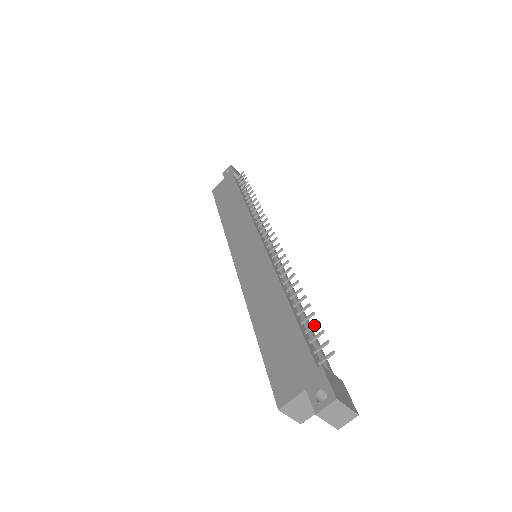
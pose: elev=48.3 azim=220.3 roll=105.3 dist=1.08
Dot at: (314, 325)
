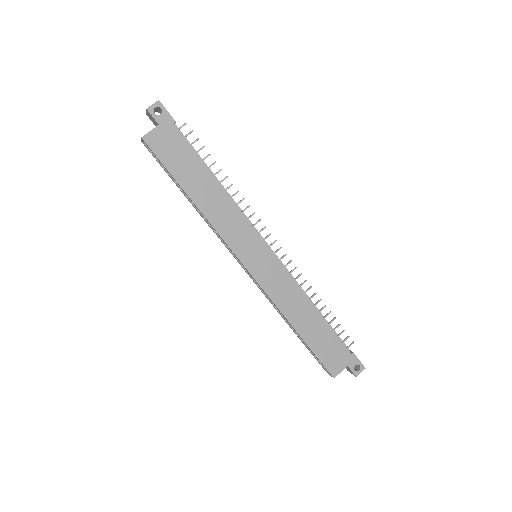
Dot at: occluded
